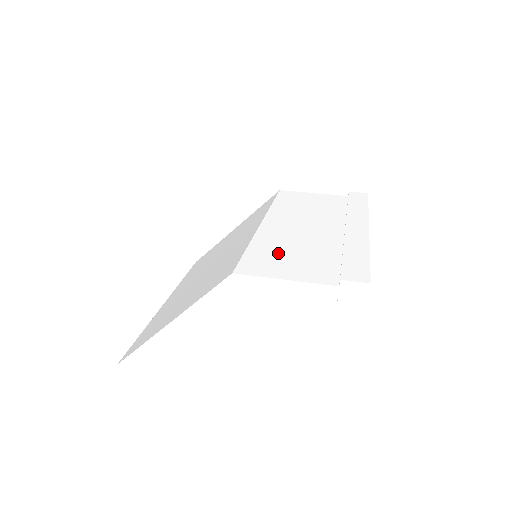
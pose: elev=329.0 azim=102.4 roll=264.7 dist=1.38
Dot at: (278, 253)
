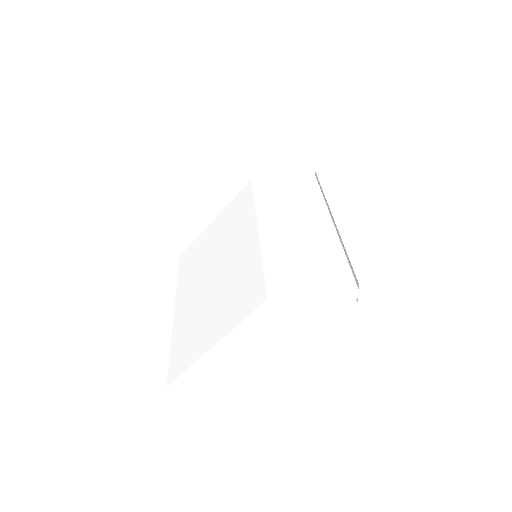
Dot at: (292, 264)
